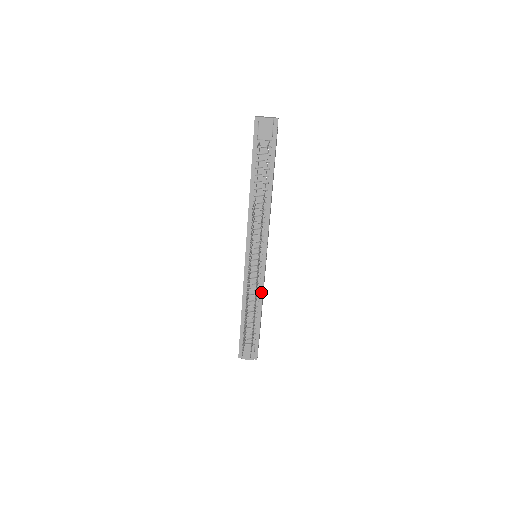
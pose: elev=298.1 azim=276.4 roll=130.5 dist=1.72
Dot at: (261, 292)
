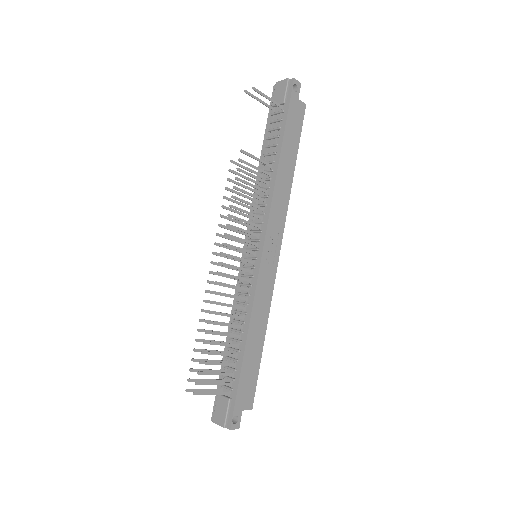
Dot at: (250, 308)
